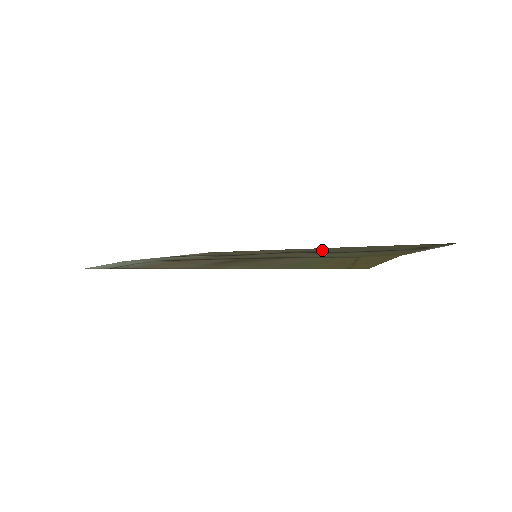
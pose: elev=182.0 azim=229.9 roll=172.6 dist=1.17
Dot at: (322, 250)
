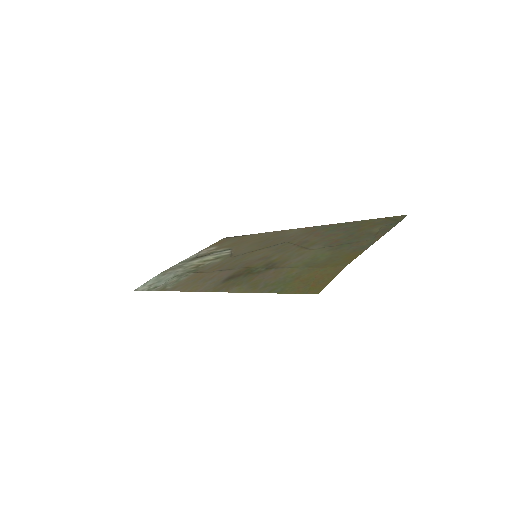
Dot at: (307, 237)
